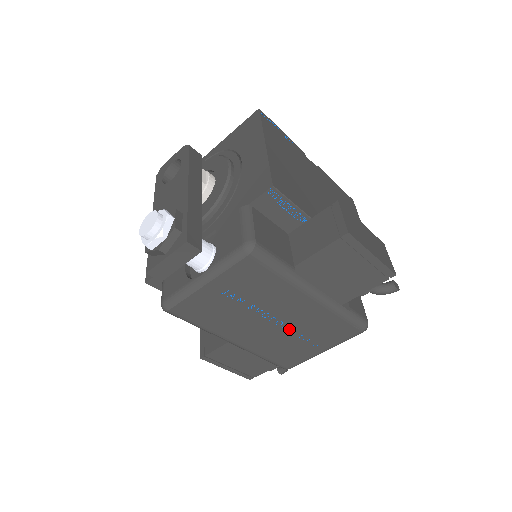
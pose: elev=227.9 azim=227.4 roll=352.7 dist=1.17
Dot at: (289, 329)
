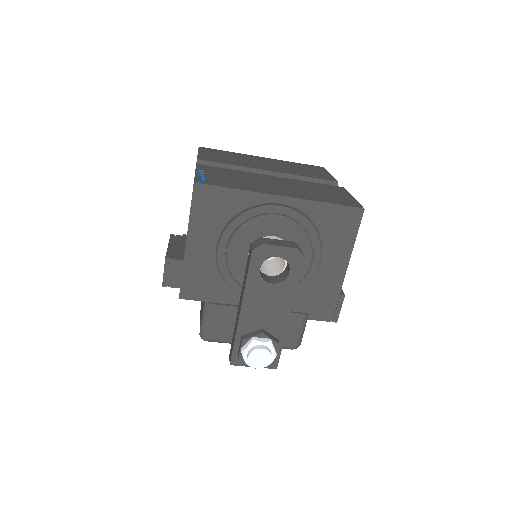
Dot at: occluded
